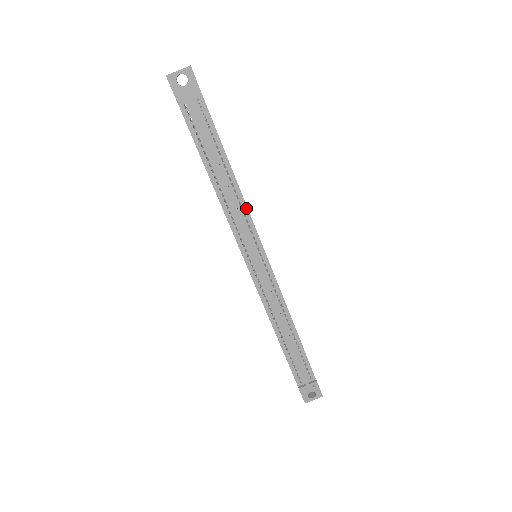
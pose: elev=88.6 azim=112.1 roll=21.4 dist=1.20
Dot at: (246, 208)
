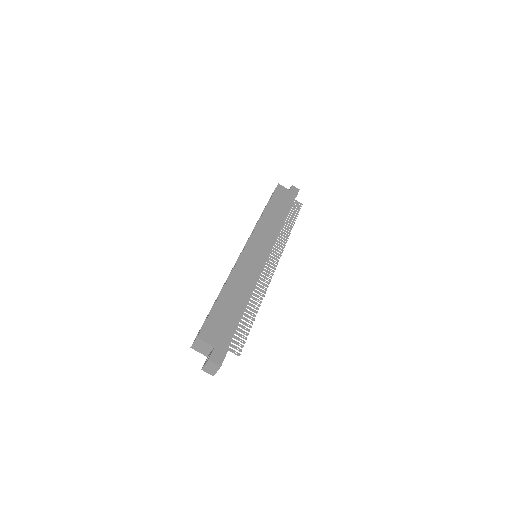
Dot at: (255, 283)
